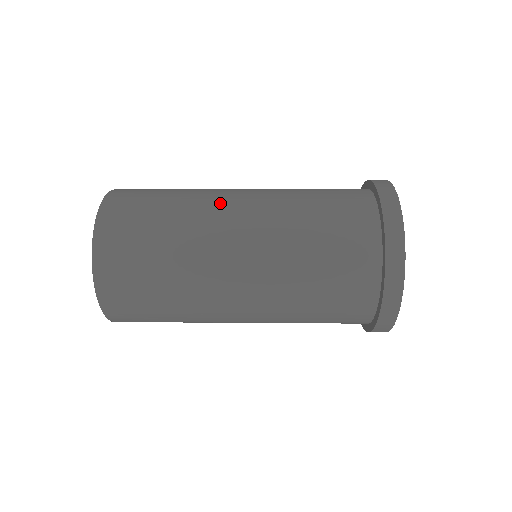
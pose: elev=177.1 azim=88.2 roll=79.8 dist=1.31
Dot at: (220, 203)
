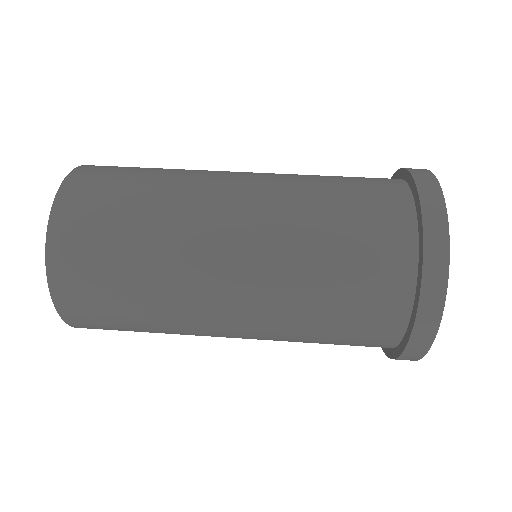
Dot at: (205, 240)
